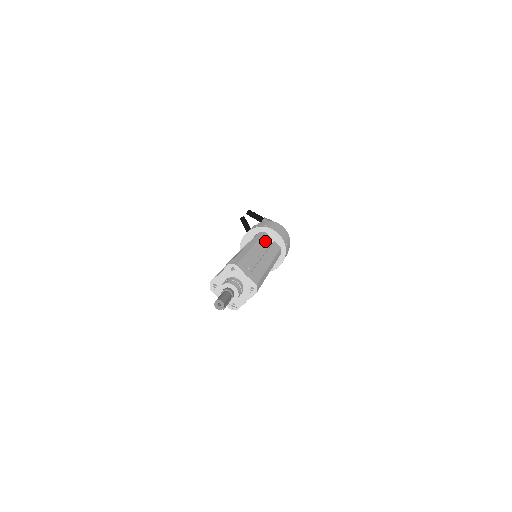
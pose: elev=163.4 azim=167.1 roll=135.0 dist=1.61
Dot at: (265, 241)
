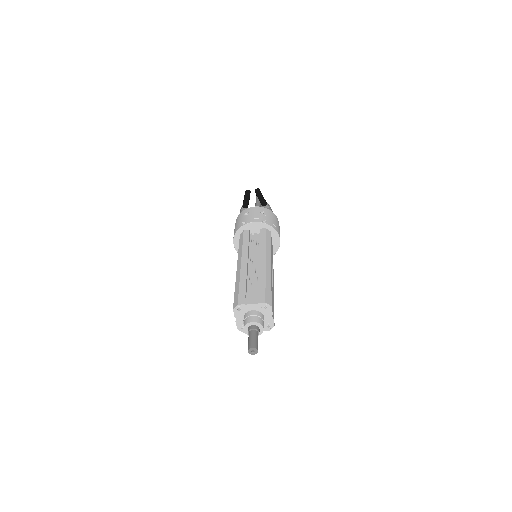
Dot at: occluded
